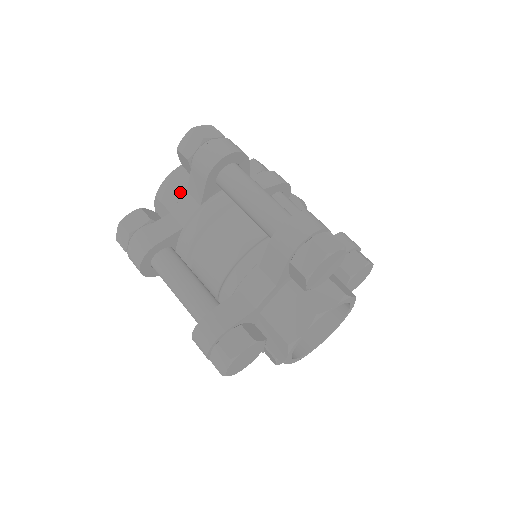
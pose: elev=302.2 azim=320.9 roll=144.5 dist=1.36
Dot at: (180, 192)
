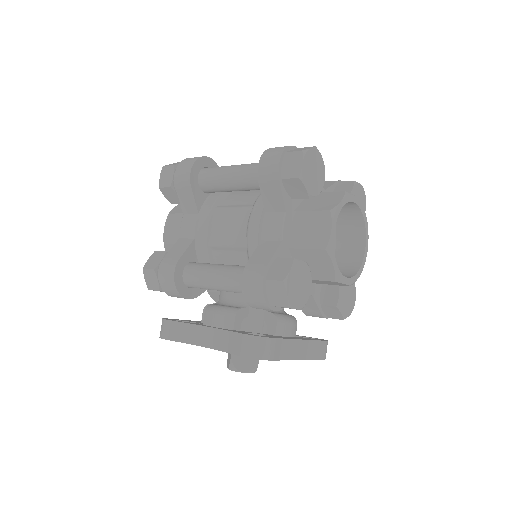
Dot at: occluded
